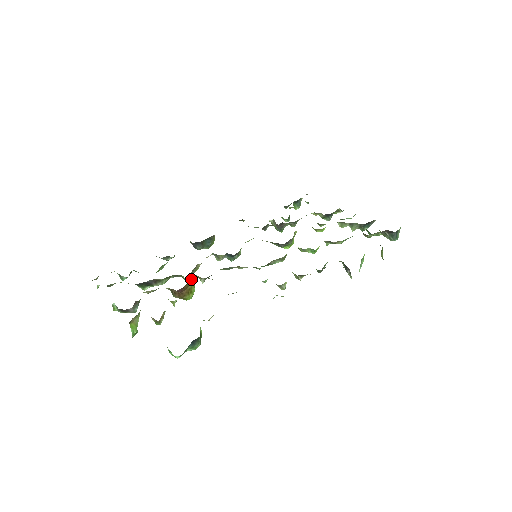
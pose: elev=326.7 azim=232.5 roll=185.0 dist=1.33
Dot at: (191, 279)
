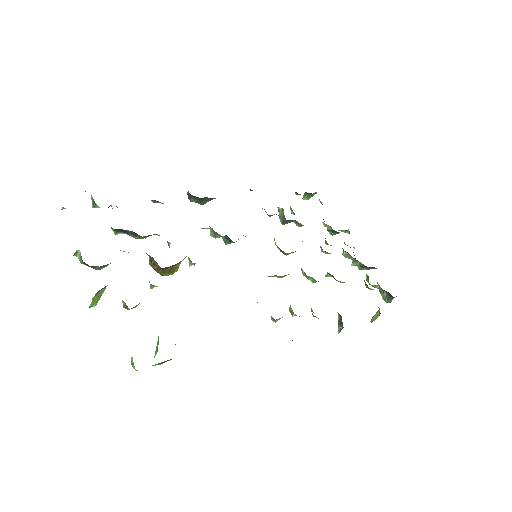
Dot at: (182, 260)
